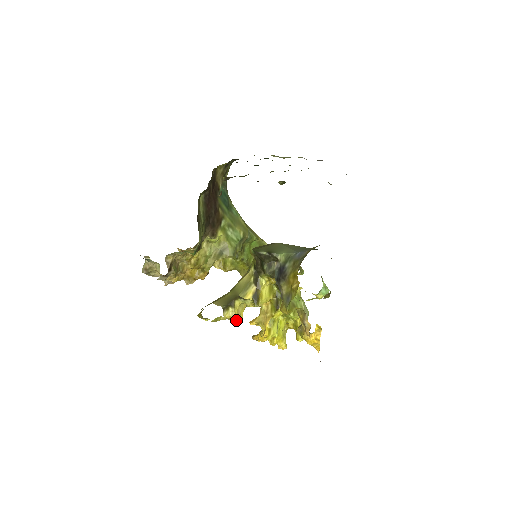
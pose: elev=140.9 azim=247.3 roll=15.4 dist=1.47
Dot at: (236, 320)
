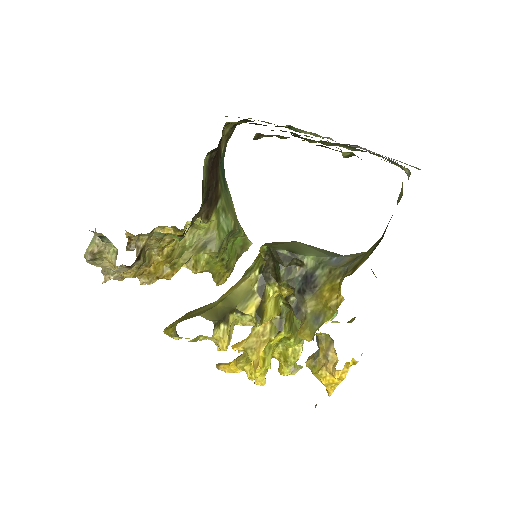
Dot at: (227, 343)
